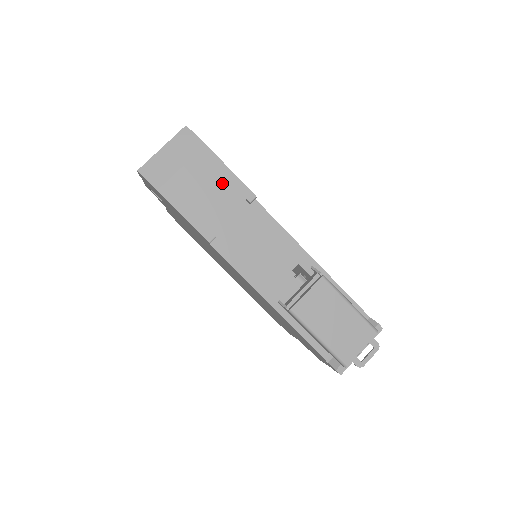
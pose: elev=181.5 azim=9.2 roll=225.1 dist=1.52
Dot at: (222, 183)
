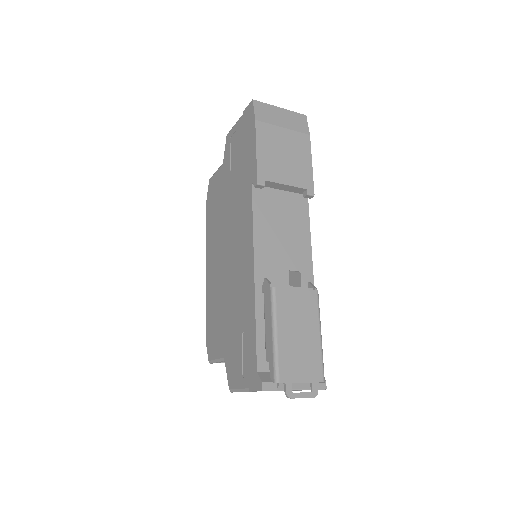
Dot at: (300, 163)
